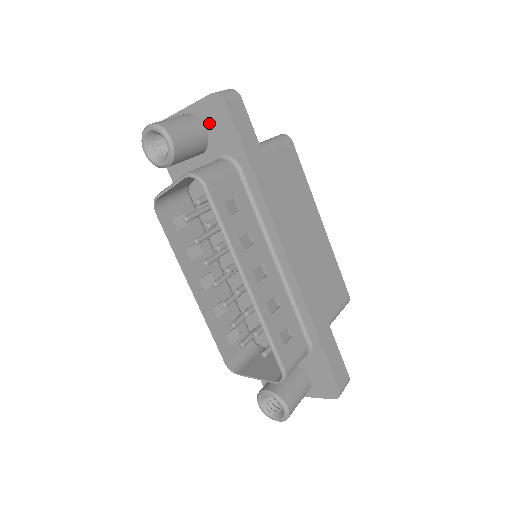
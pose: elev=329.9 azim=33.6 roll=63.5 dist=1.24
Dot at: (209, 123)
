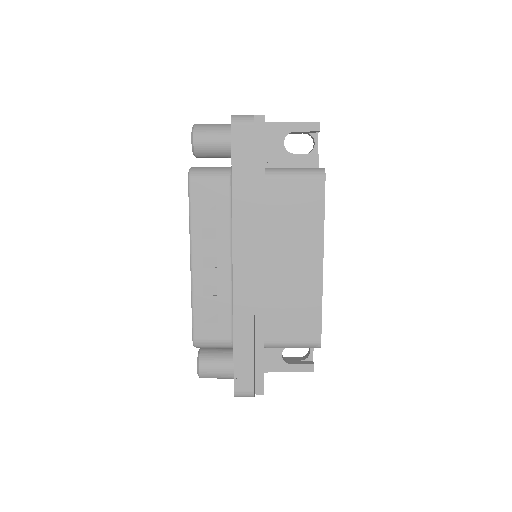
Dot at: occluded
